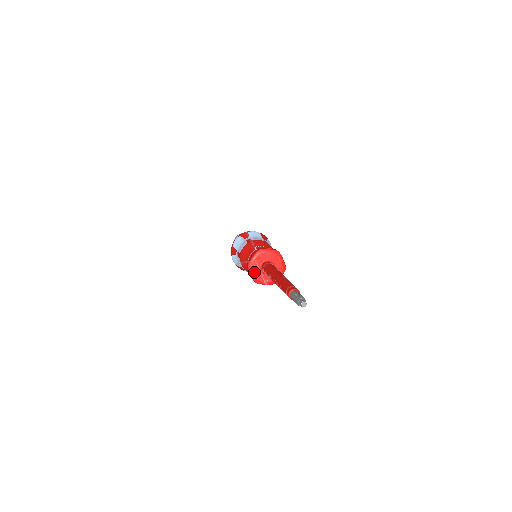
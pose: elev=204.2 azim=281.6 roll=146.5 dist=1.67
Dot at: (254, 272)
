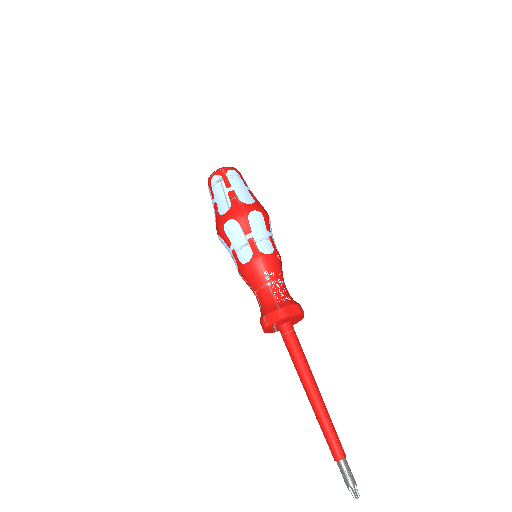
Dot at: (269, 330)
